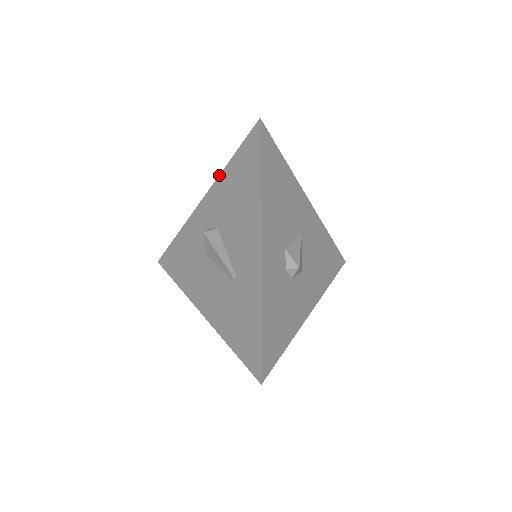
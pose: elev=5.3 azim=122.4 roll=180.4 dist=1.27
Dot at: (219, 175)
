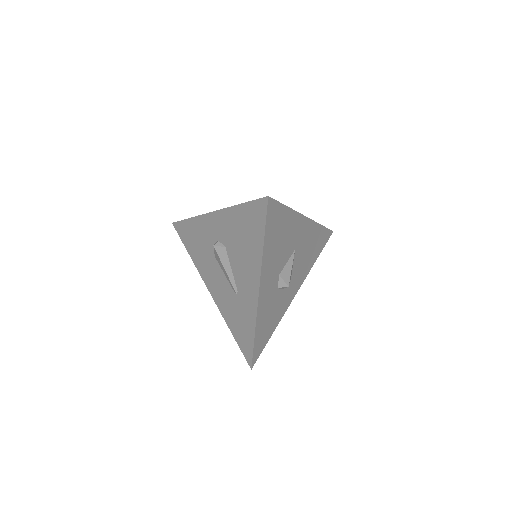
Dot at: (229, 207)
